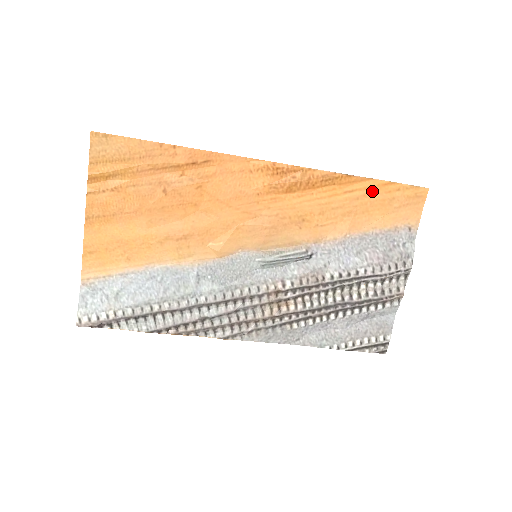
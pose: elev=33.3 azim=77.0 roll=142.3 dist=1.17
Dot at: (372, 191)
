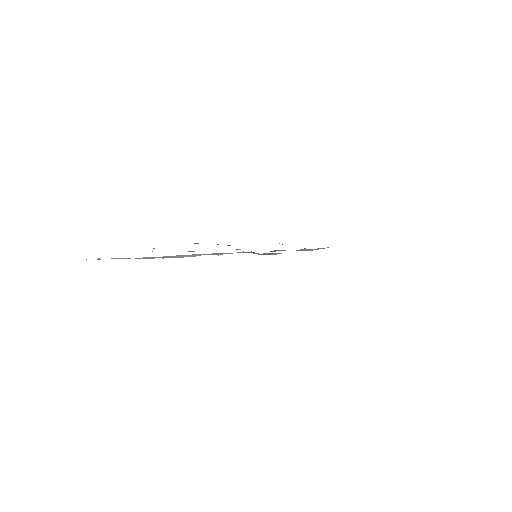
Dot at: occluded
